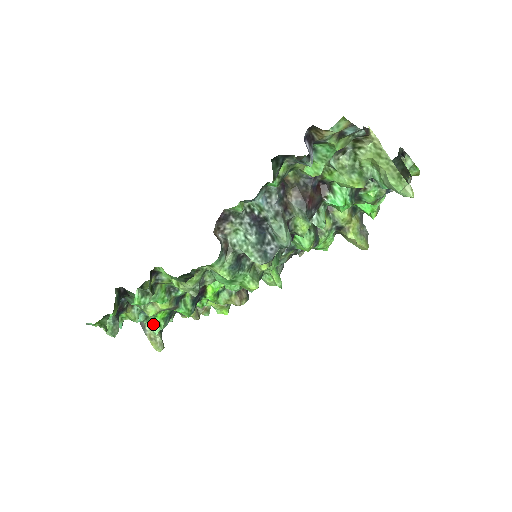
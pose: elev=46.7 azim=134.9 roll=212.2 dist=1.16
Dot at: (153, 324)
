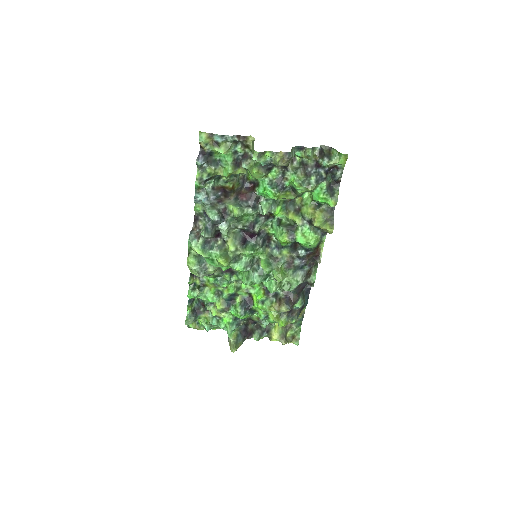
Dot at: (227, 330)
